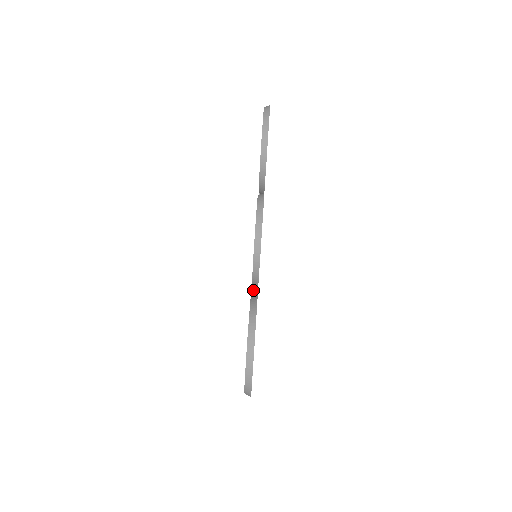
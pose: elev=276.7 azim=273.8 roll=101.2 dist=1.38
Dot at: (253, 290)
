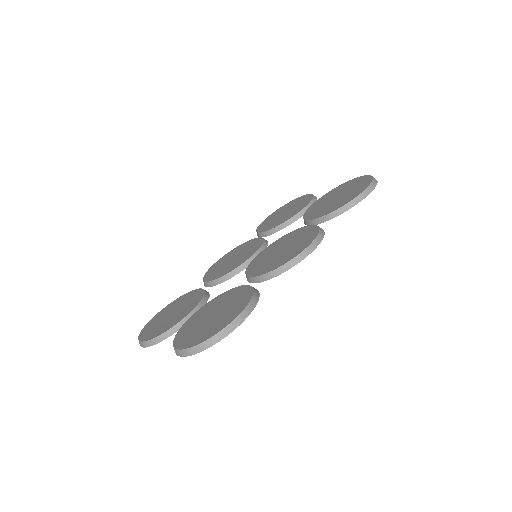
Dot at: (226, 275)
